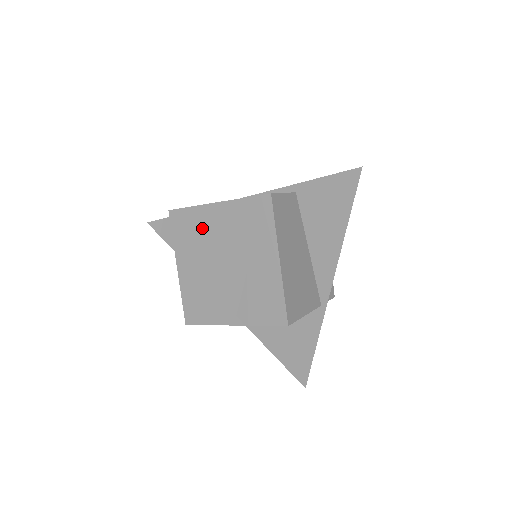
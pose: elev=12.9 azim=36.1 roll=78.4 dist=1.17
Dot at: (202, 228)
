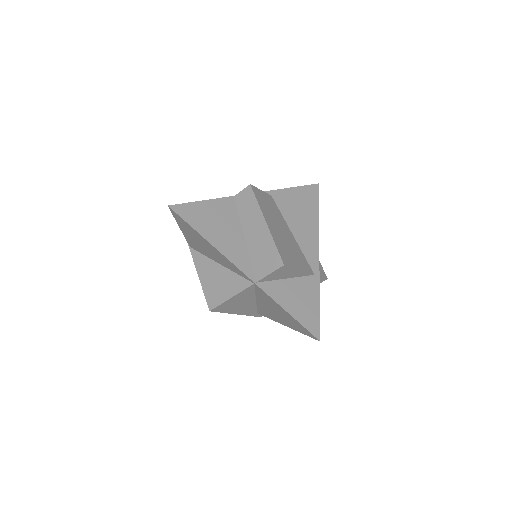
Dot at: (207, 212)
